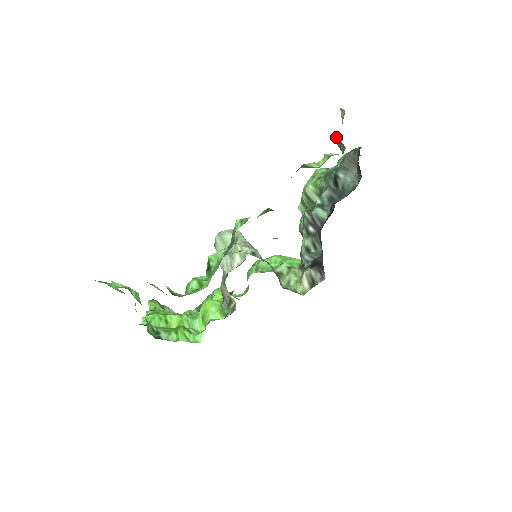
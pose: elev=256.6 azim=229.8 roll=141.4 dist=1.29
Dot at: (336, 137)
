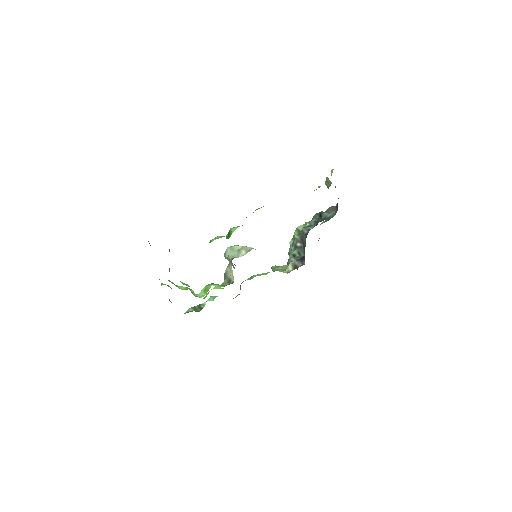
Dot at: (327, 179)
